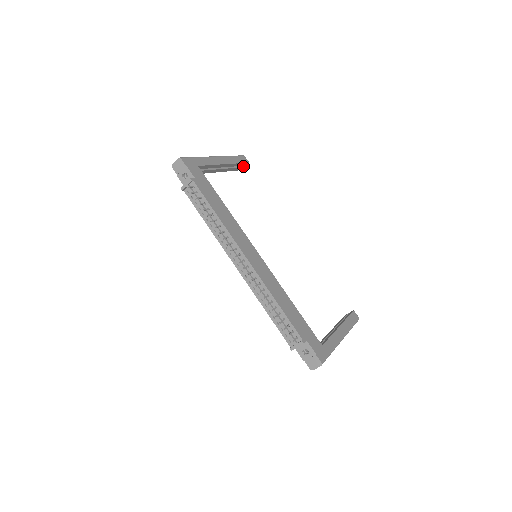
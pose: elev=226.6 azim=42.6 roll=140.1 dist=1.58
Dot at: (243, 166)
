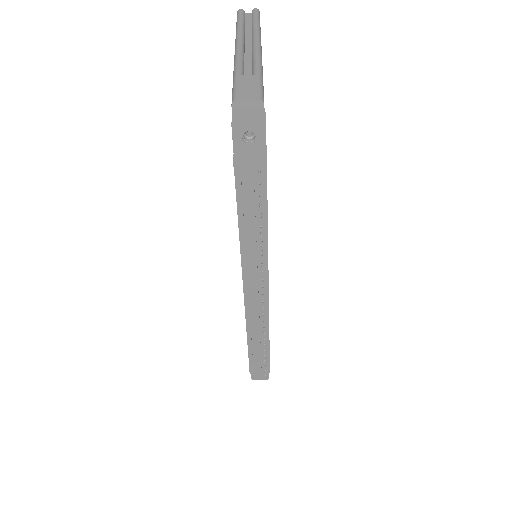
Dot at: occluded
